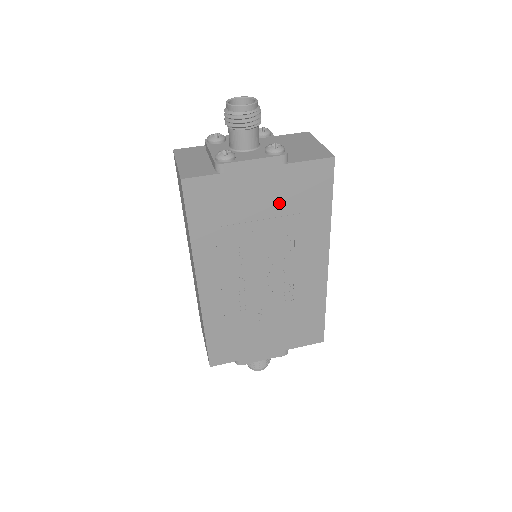
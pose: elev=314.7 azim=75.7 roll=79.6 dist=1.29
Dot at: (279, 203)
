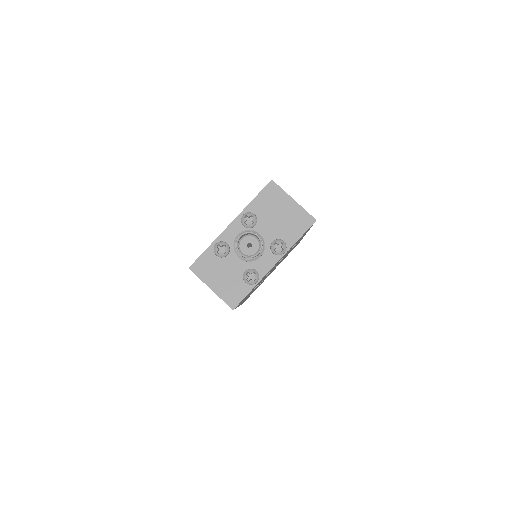
Dot at: occluded
